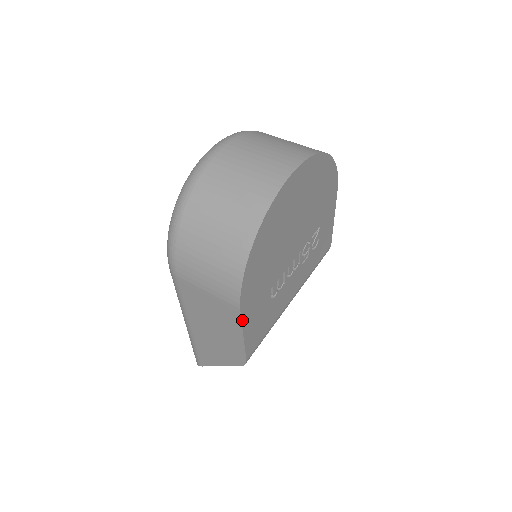
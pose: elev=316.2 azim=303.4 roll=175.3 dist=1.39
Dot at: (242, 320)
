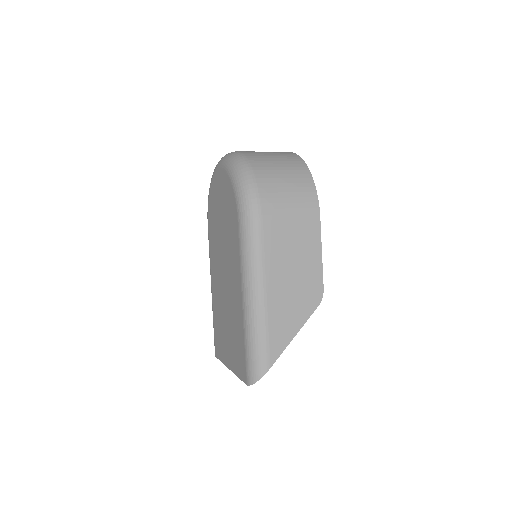
Dot at: (320, 229)
